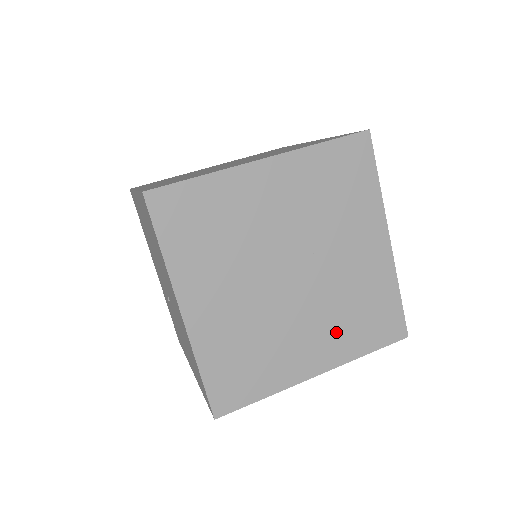
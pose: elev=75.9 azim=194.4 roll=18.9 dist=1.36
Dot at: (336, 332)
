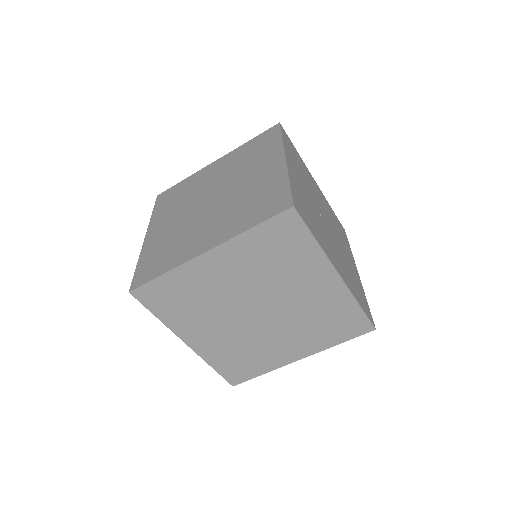
Dot at: (307, 336)
